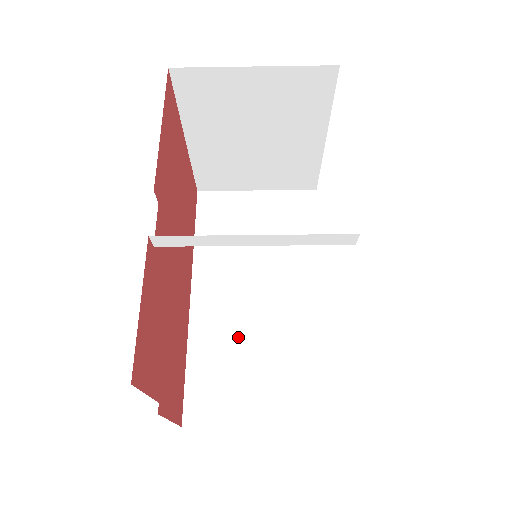
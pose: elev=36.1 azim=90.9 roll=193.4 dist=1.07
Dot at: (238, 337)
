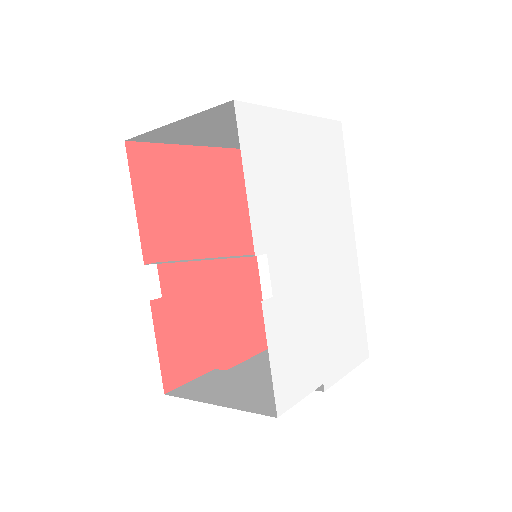
Dot at: occluded
